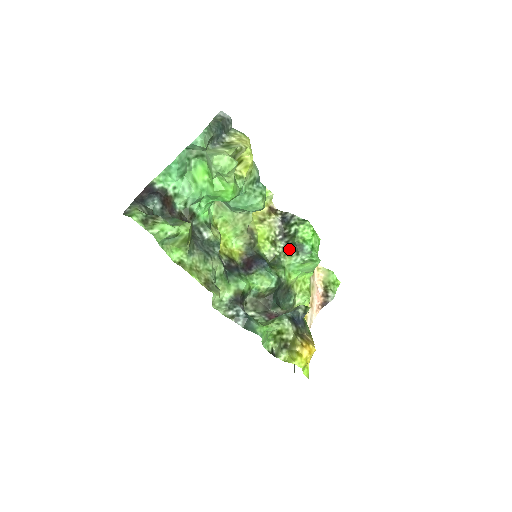
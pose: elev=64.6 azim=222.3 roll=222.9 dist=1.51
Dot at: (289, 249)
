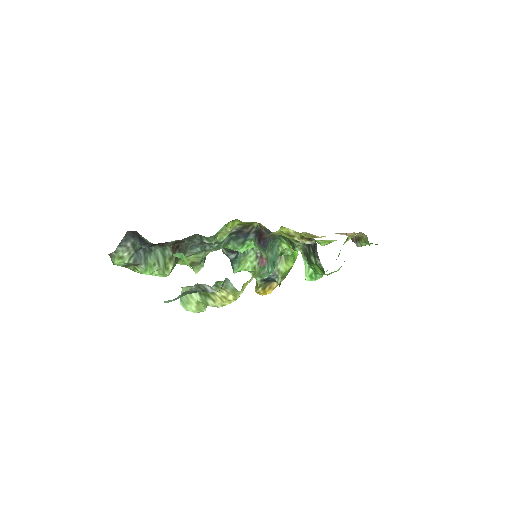
Dot at: (306, 253)
